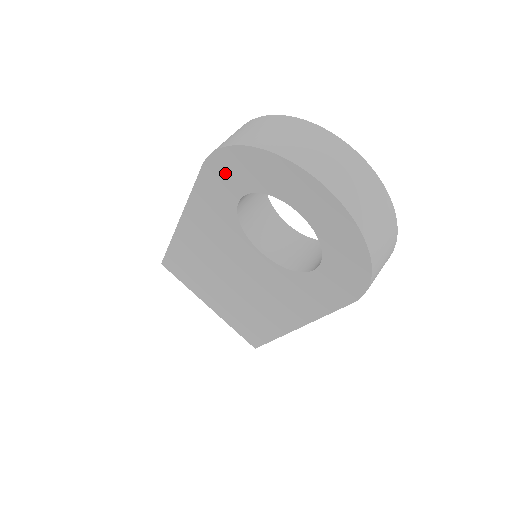
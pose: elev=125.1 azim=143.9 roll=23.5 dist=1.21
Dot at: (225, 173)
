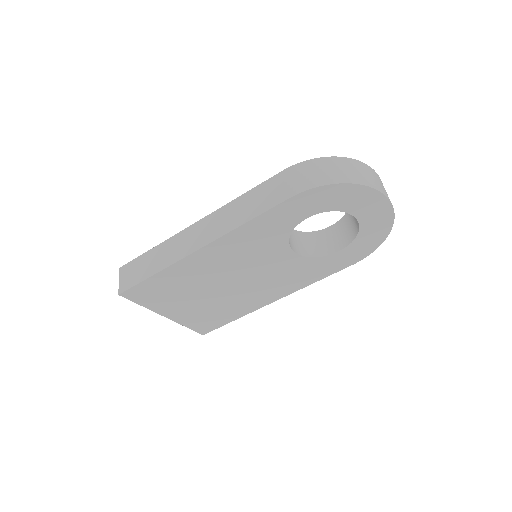
Dot at: (310, 202)
